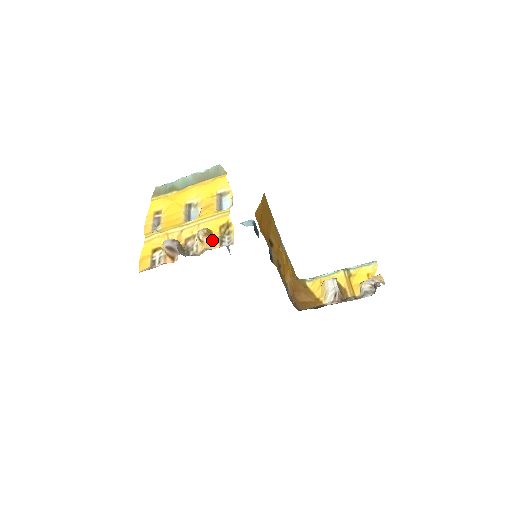
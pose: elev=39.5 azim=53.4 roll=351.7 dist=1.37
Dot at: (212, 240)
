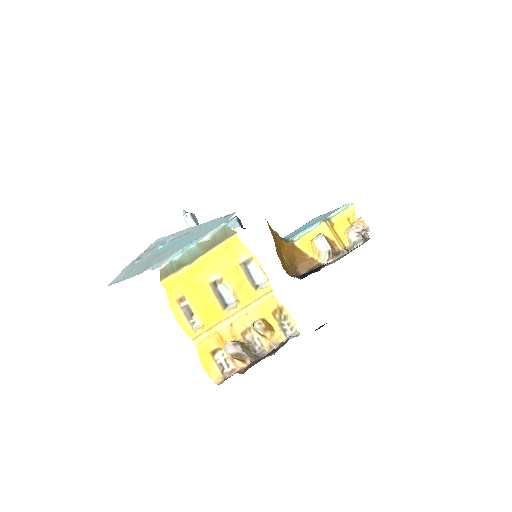
Dot at: (274, 332)
